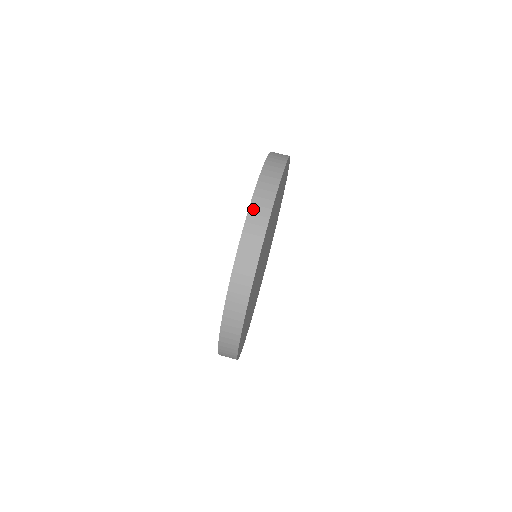
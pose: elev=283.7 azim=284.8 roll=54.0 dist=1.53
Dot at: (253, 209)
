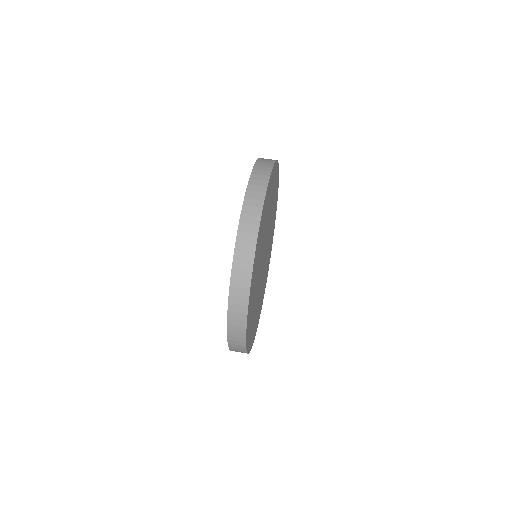
Dot at: (262, 159)
